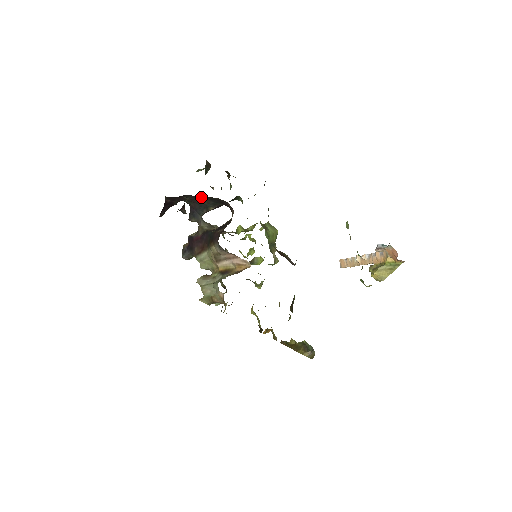
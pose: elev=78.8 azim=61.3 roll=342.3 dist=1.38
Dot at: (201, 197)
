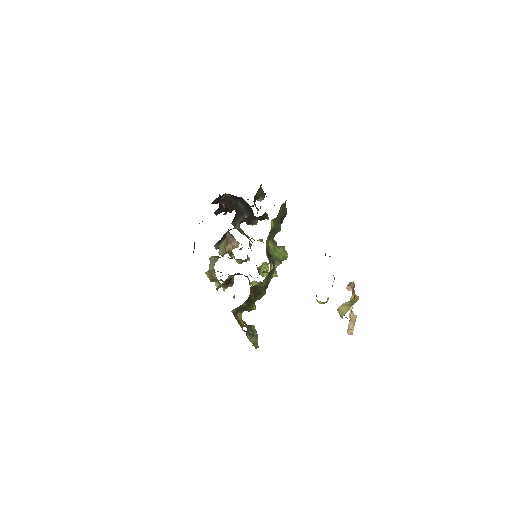
Dot at: (239, 202)
